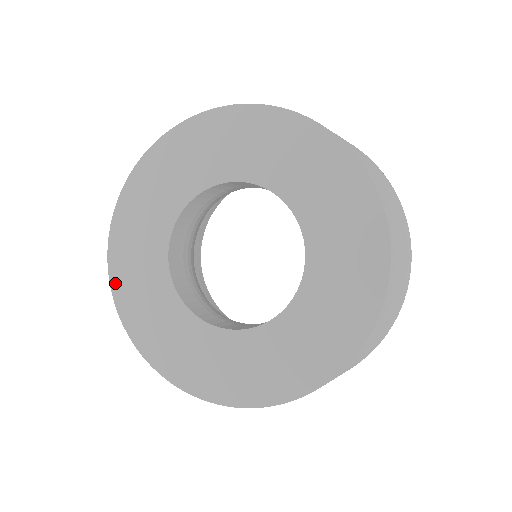
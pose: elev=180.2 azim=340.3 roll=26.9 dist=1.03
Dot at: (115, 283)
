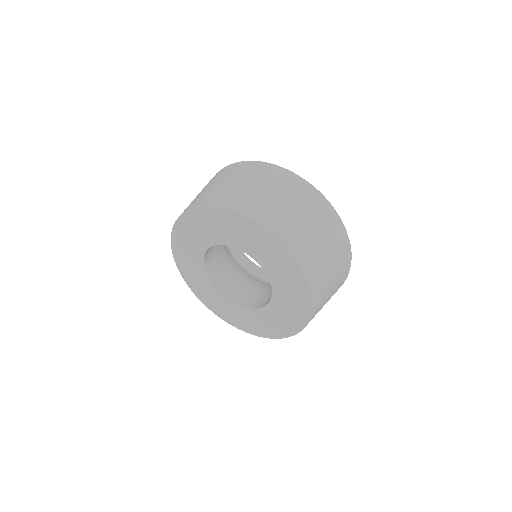
Dot at: (185, 279)
